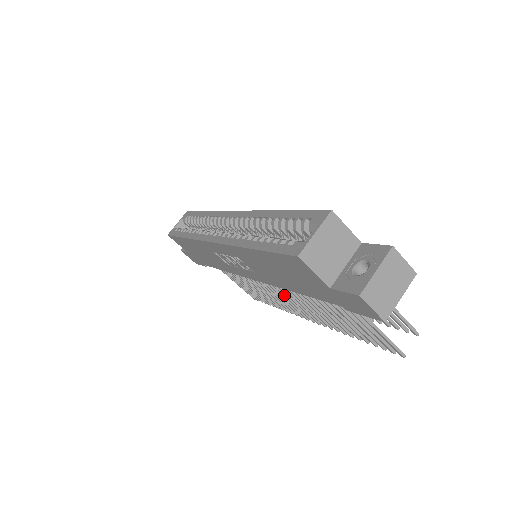
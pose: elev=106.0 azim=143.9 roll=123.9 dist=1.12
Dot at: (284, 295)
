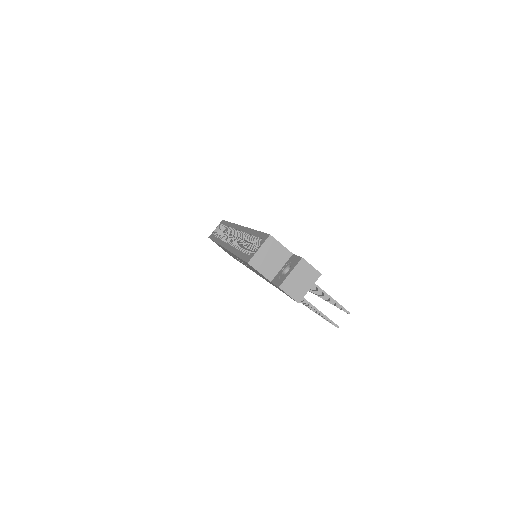
Dot at: occluded
